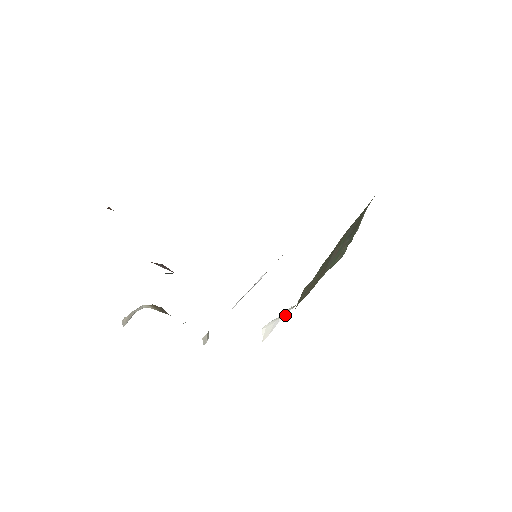
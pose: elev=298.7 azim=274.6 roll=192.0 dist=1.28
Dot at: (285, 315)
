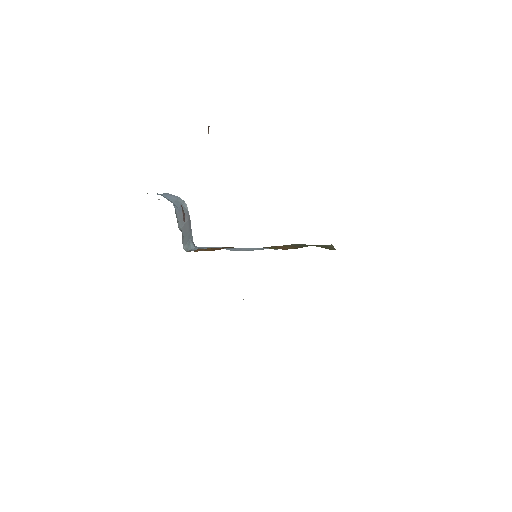
Dot at: occluded
